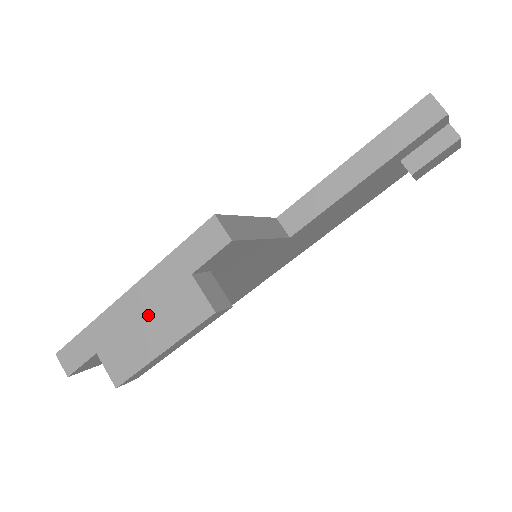
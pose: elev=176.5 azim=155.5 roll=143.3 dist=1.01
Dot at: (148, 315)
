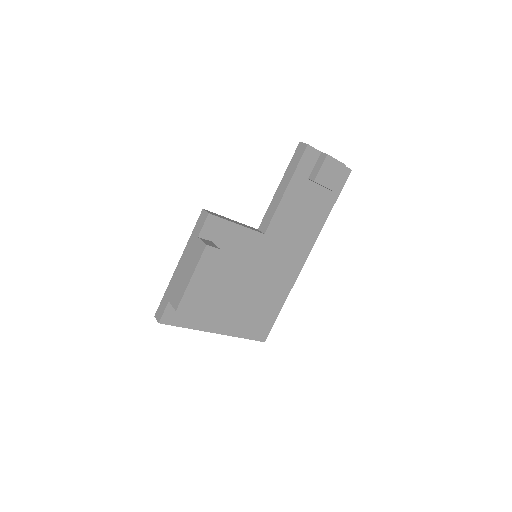
Dot at: (185, 267)
